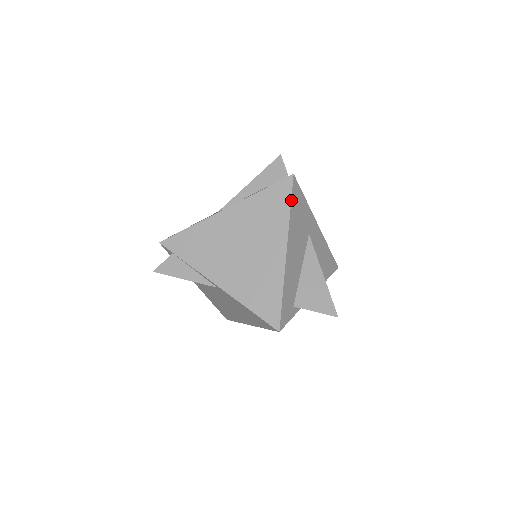
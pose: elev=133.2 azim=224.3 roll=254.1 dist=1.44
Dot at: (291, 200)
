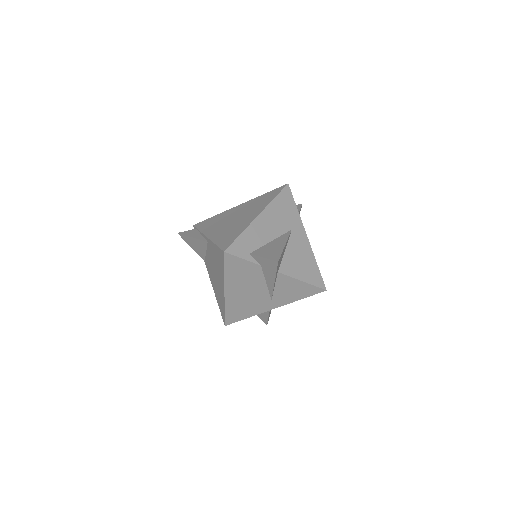
Dot at: (279, 194)
